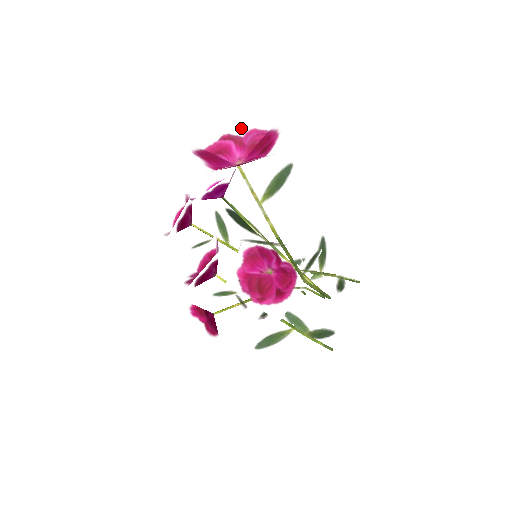
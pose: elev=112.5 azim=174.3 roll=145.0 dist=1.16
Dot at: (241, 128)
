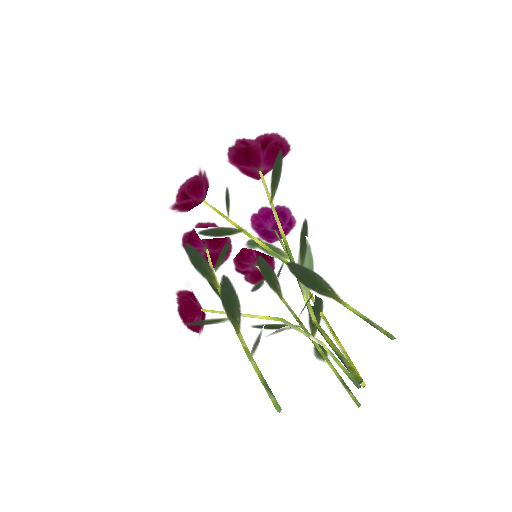
Dot at: occluded
